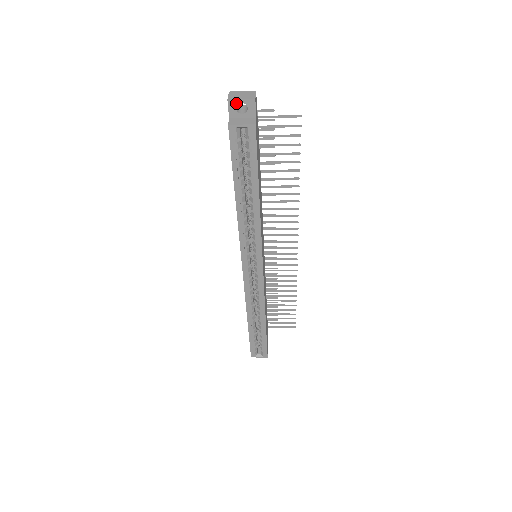
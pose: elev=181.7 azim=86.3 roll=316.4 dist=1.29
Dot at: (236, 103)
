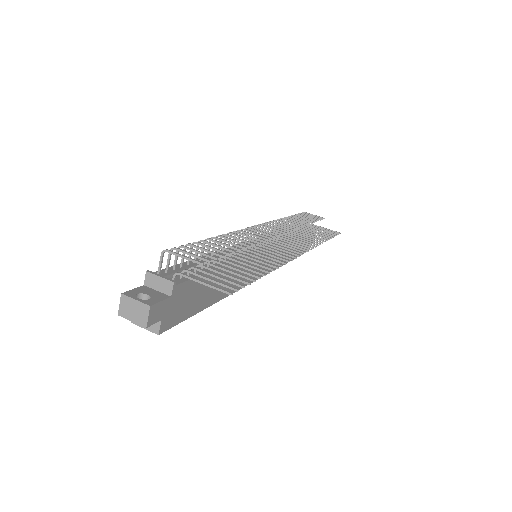
Dot at: (129, 317)
